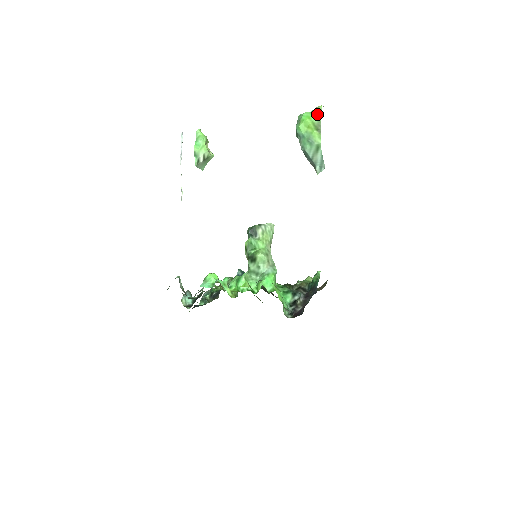
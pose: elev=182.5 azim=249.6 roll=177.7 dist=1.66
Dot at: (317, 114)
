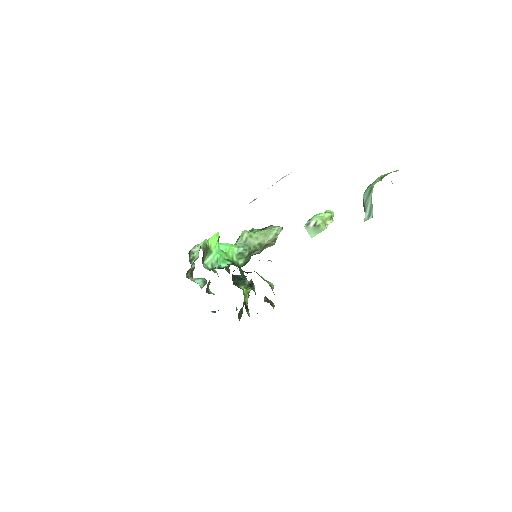
Dot at: (394, 171)
